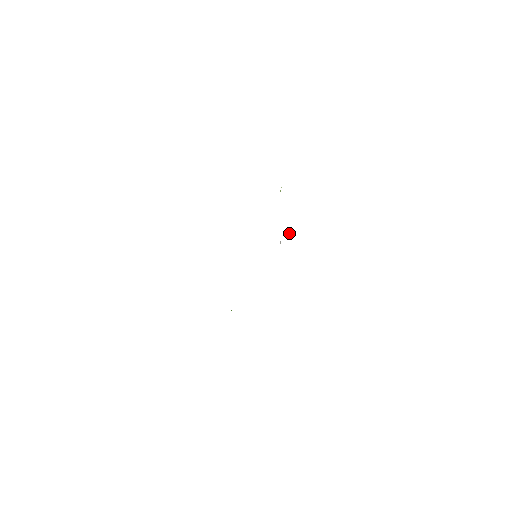
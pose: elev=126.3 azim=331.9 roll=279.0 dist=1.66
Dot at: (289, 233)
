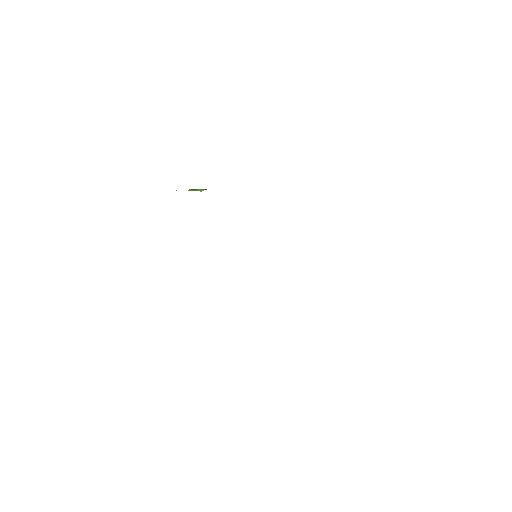
Dot at: occluded
